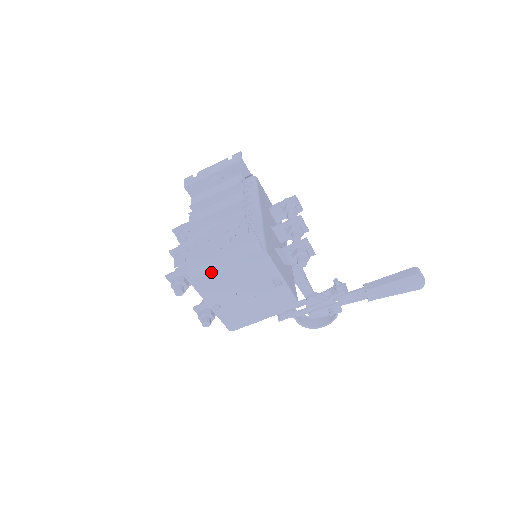
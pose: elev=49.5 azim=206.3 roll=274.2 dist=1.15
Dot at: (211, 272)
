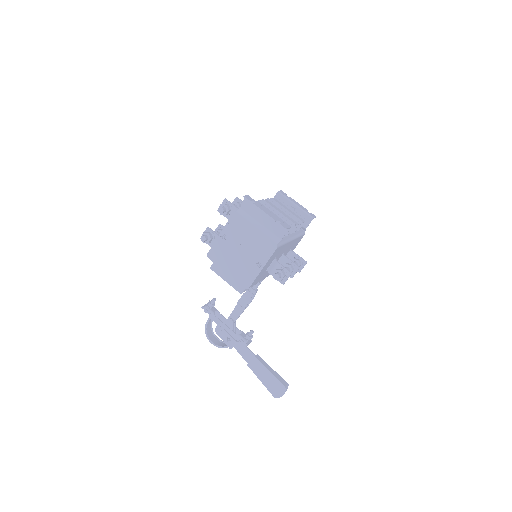
Dot at: (247, 221)
